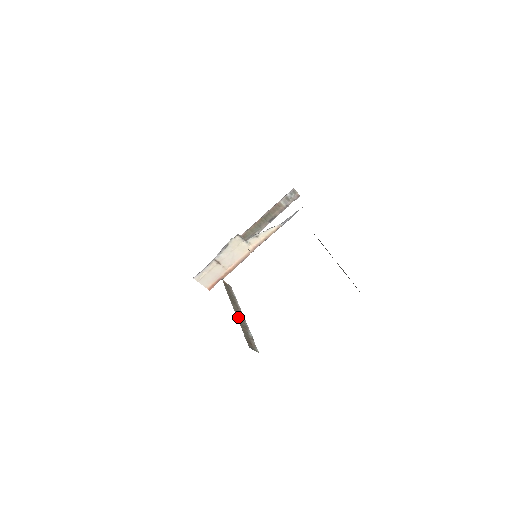
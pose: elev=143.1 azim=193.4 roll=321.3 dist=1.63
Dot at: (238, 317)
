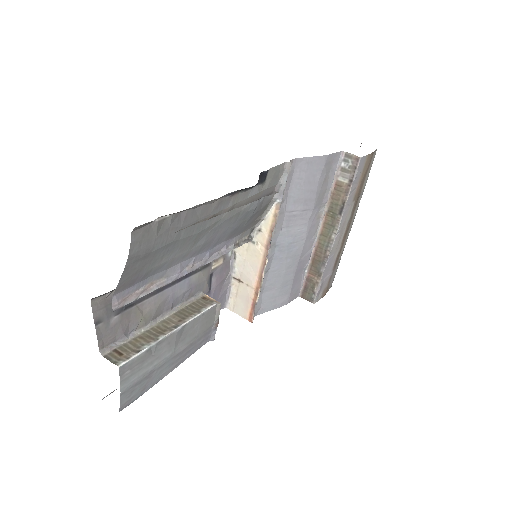
Dot at: (154, 328)
